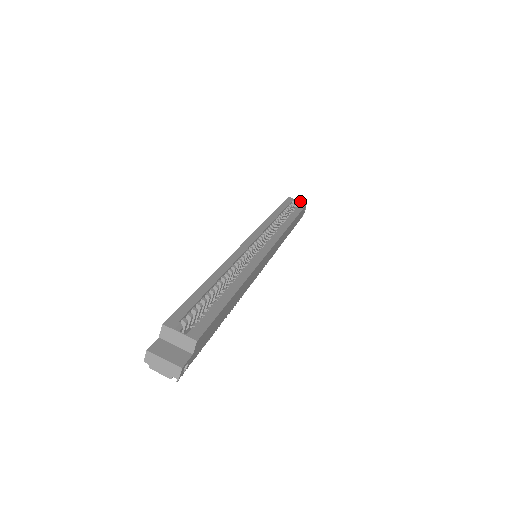
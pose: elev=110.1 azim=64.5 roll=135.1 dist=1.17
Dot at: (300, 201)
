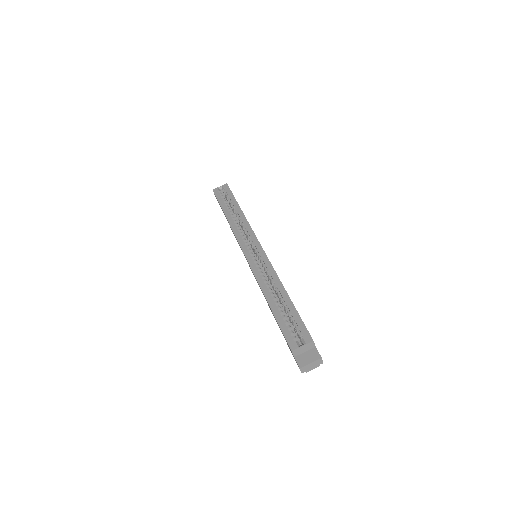
Dot at: (221, 186)
